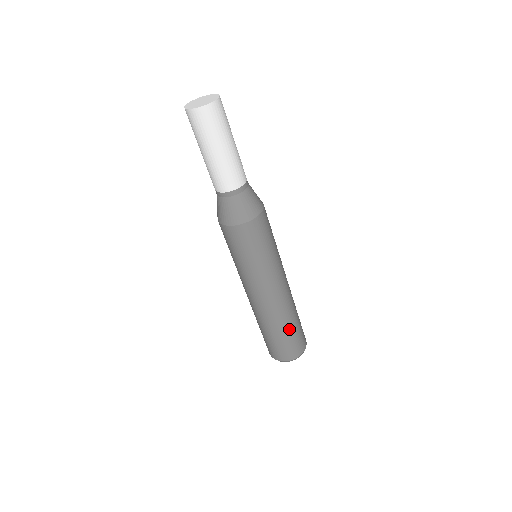
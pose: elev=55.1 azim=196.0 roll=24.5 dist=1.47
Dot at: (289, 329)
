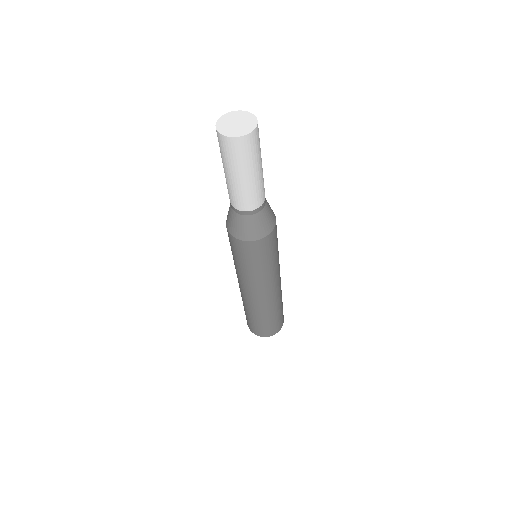
Dot at: (265, 319)
